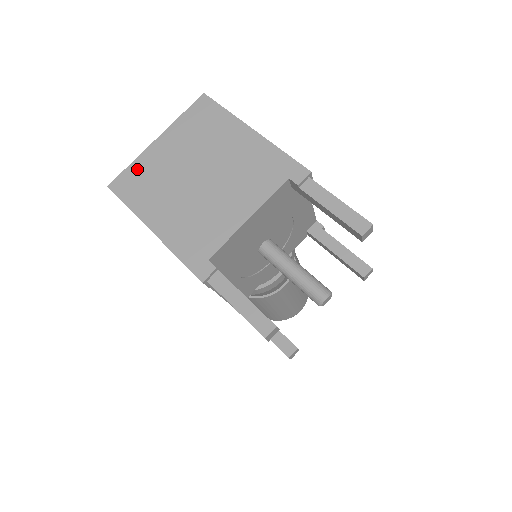
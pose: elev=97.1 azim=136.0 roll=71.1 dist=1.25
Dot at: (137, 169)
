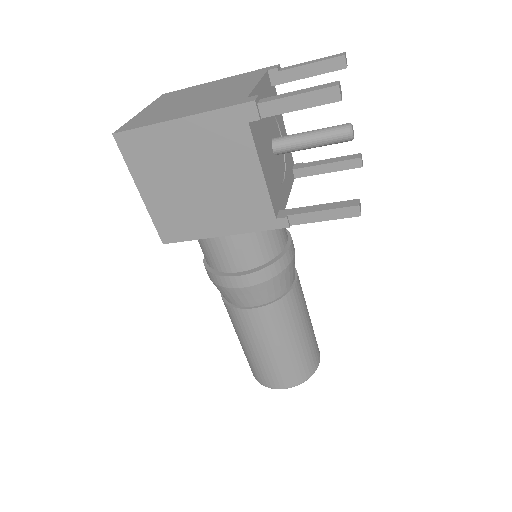
Dot at: (135, 120)
